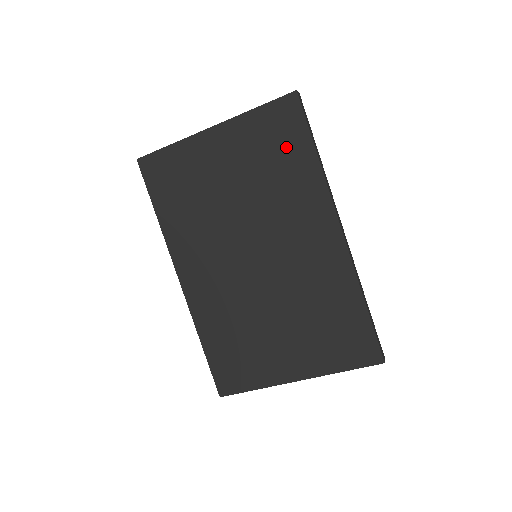
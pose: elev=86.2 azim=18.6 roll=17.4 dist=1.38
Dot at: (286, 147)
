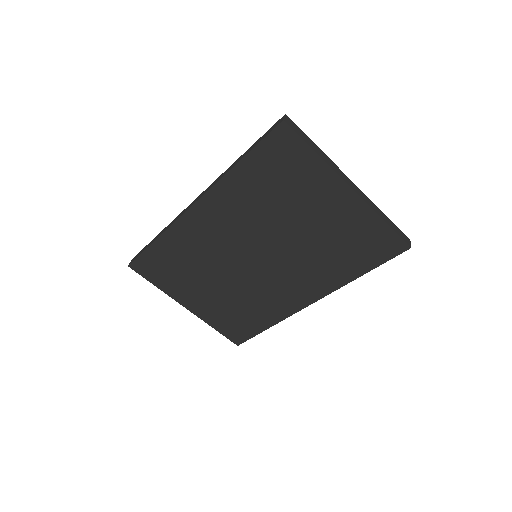
Dot at: (358, 254)
